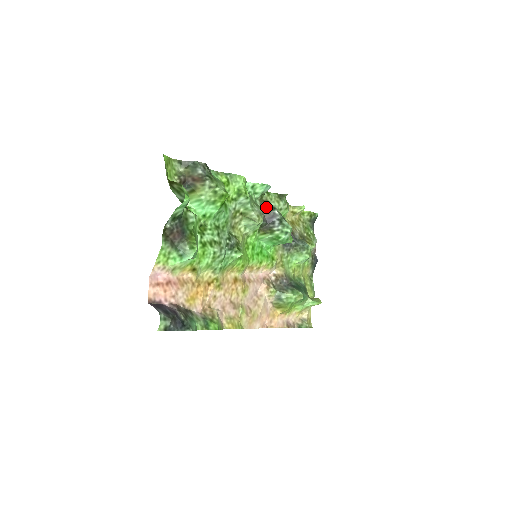
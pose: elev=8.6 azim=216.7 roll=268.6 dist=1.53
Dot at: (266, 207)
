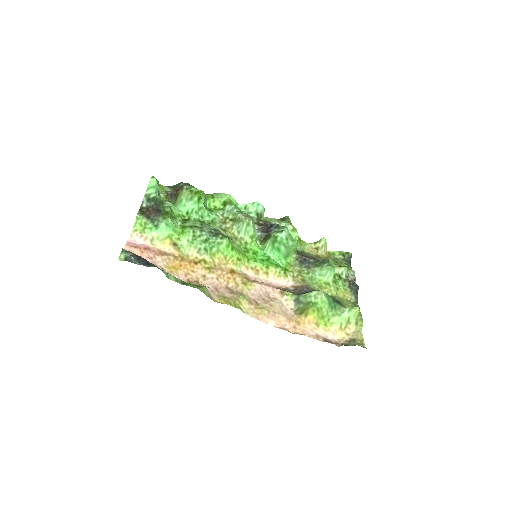
Dot at: (265, 224)
